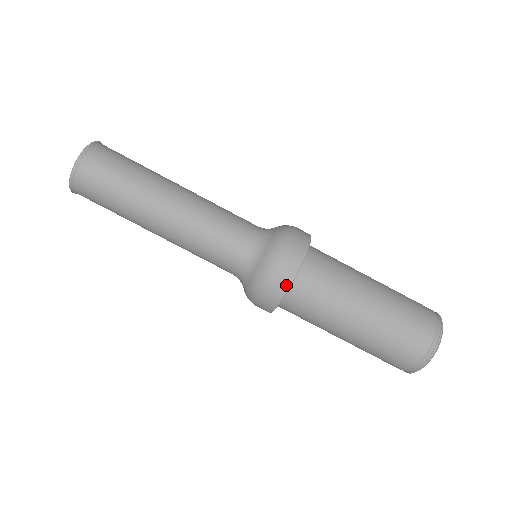
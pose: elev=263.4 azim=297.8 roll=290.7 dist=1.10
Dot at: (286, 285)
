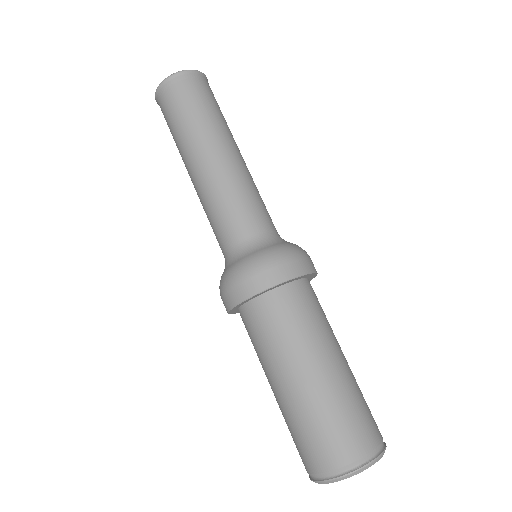
Dot at: (269, 283)
